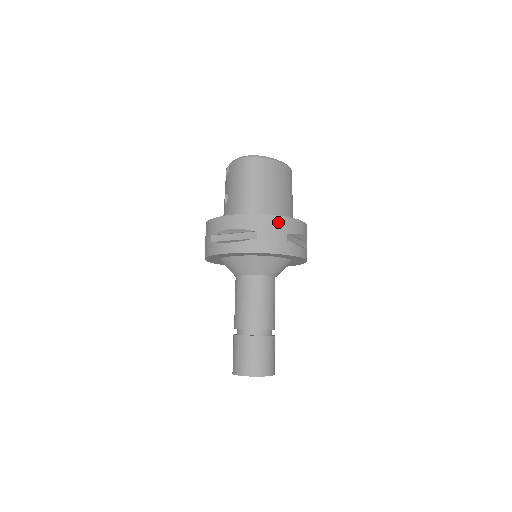
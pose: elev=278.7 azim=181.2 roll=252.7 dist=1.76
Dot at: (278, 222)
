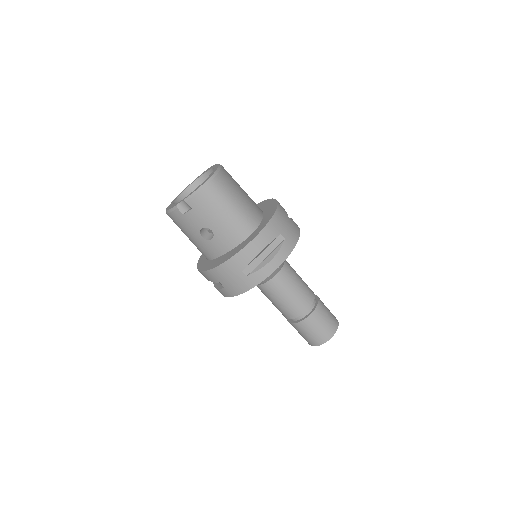
Dot at: (281, 213)
